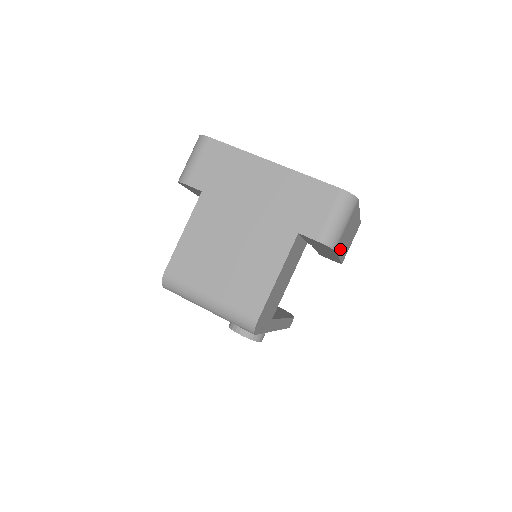
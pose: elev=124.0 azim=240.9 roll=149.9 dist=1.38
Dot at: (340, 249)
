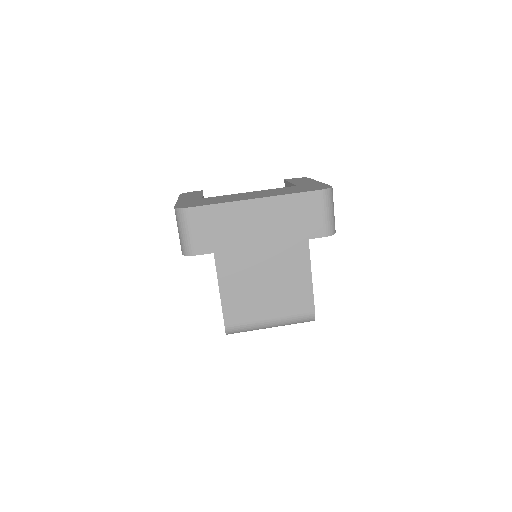
Dot at: occluded
